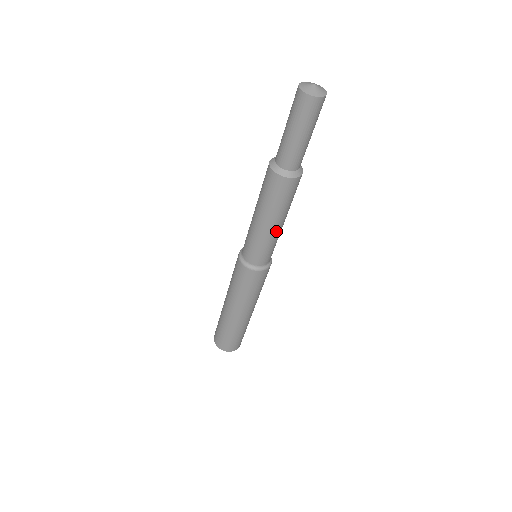
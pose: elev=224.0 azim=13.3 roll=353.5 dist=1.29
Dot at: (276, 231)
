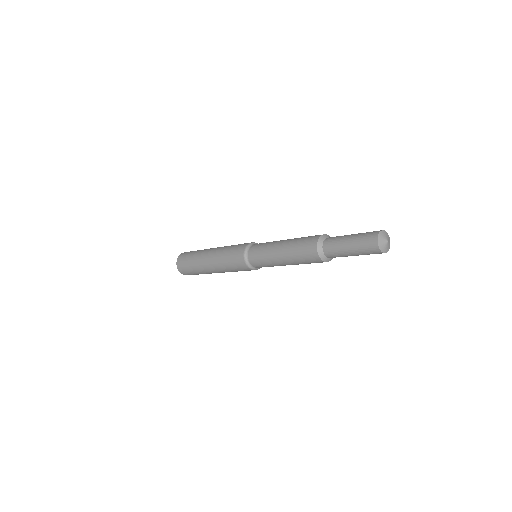
Dot at: occluded
